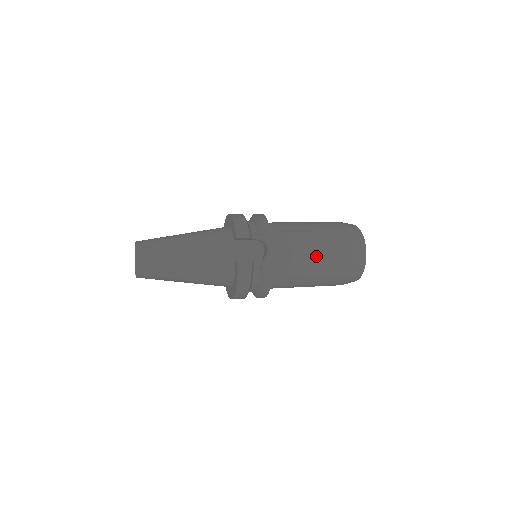
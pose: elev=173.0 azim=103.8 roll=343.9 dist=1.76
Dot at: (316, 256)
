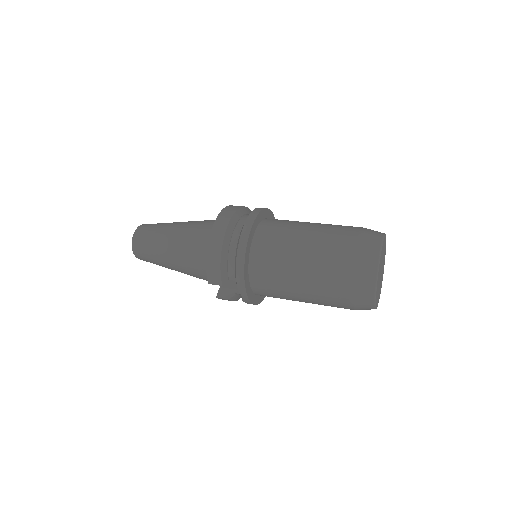
Dot at: (305, 301)
